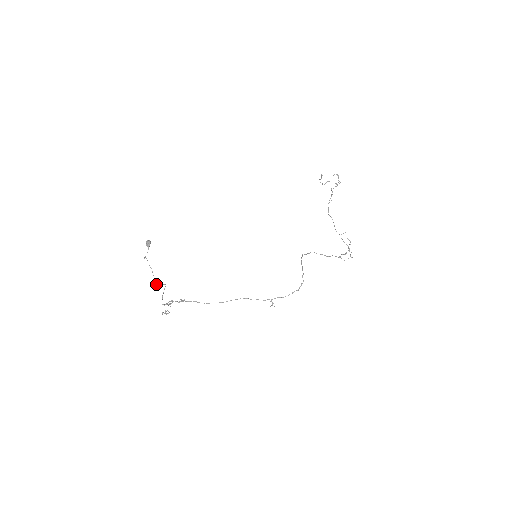
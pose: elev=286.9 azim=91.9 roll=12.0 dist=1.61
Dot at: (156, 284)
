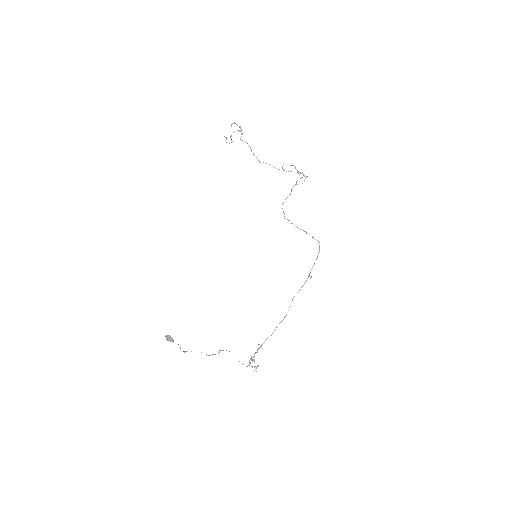
Dot at: occluded
